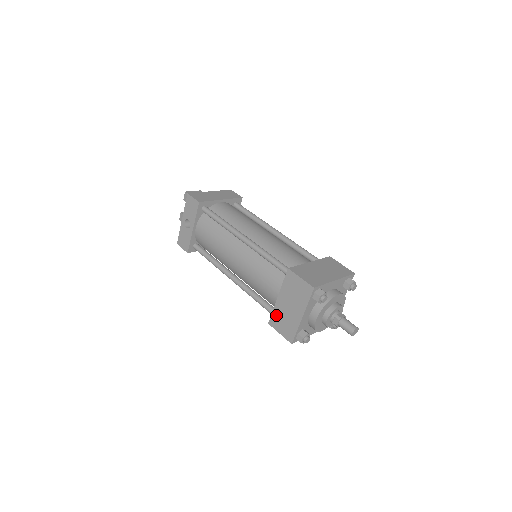
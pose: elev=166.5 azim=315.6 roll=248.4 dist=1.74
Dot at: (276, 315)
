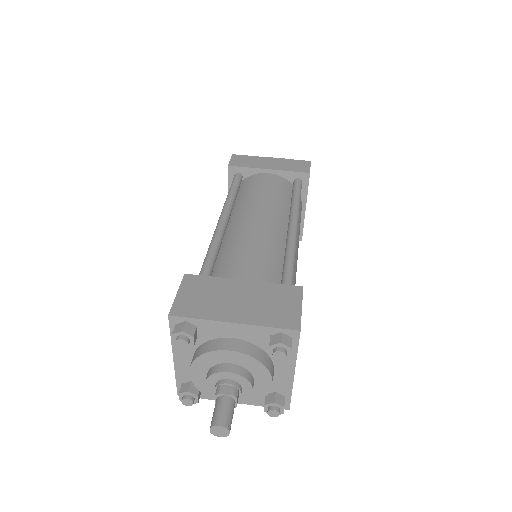
Dot at: occluded
